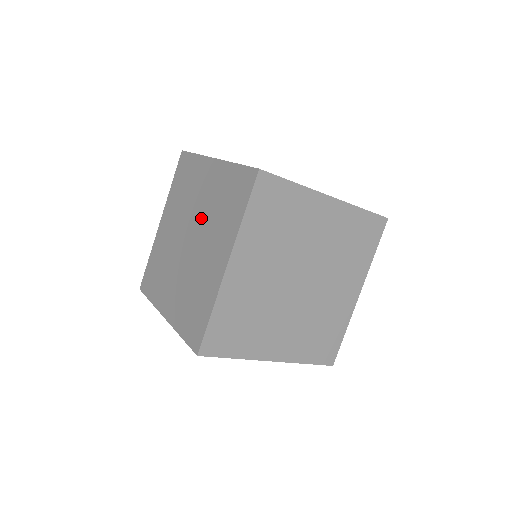
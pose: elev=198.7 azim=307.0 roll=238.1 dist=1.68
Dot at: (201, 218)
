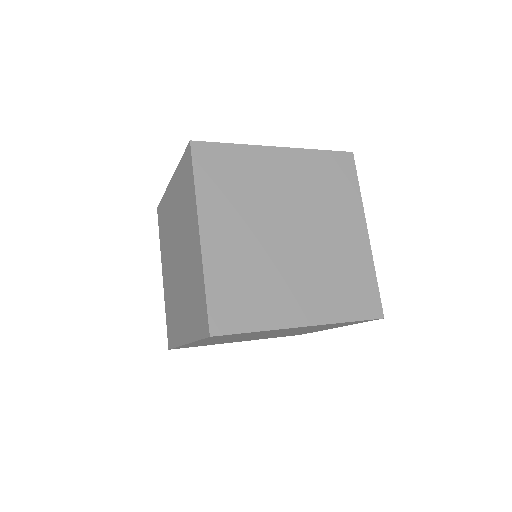
Dot at: (178, 230)
